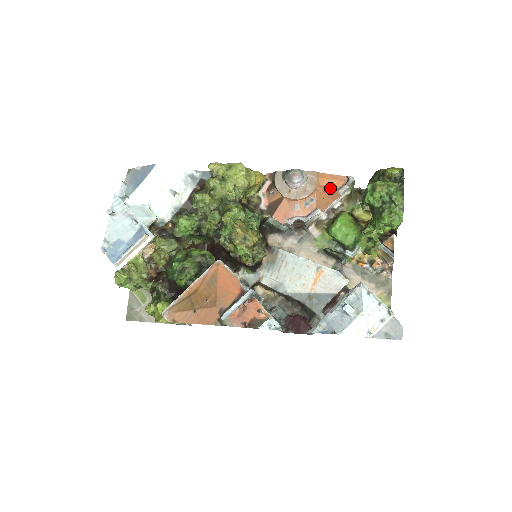
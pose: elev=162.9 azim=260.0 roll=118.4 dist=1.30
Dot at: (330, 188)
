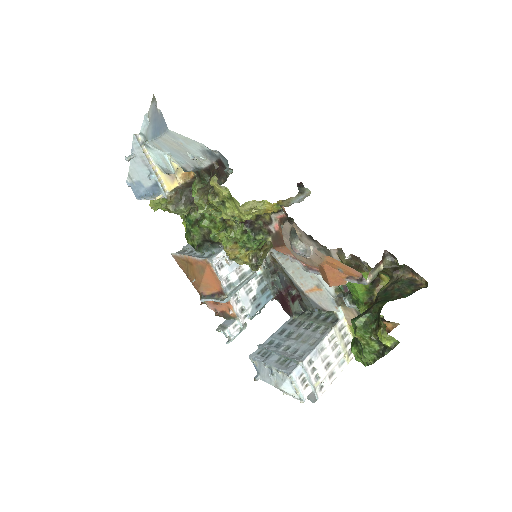
Dot at: (337, 272)
